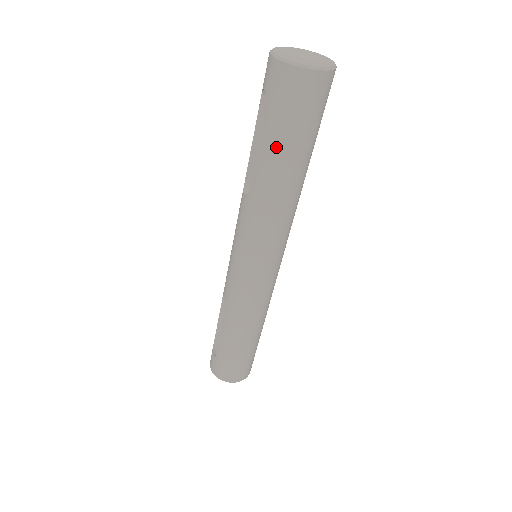
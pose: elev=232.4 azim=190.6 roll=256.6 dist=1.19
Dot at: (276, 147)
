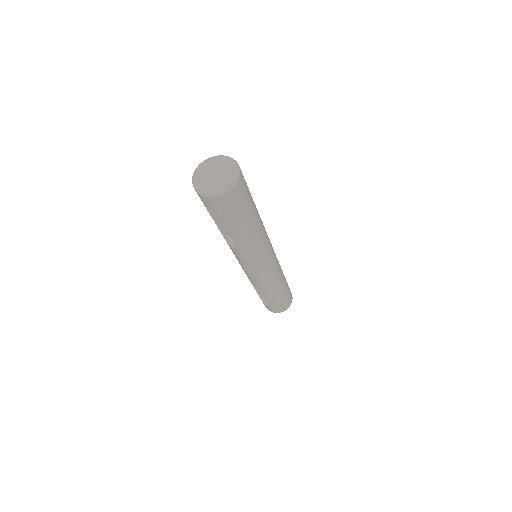
Dot at: (239, 225)
